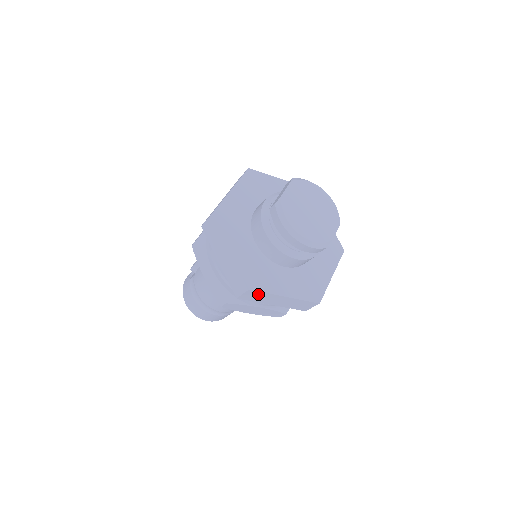
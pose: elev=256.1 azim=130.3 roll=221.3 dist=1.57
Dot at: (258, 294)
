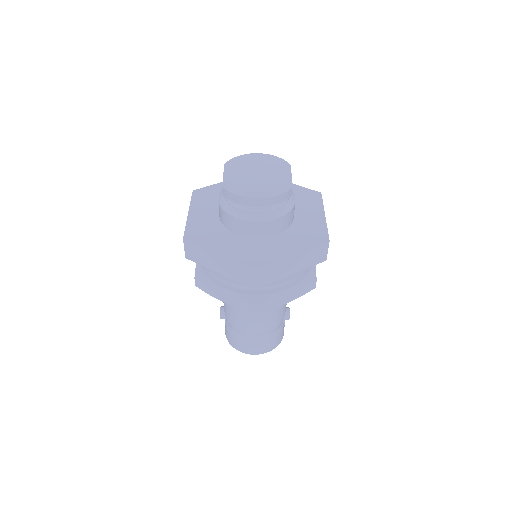
Dot at: (268, 270)
